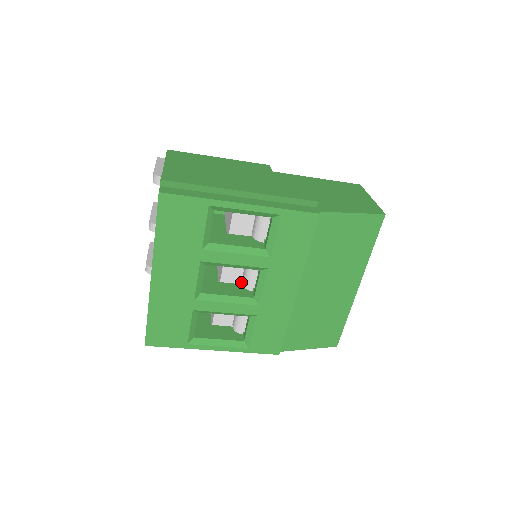
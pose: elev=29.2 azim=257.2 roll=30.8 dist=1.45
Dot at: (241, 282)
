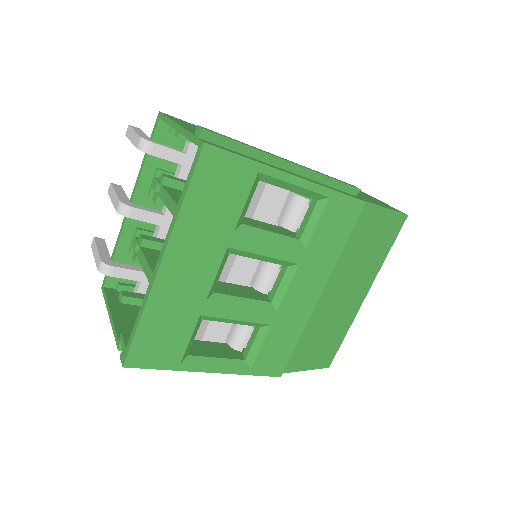
Dot at: (249, 284)
